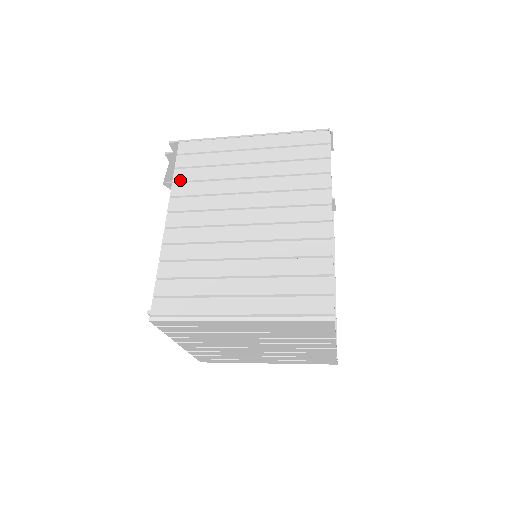
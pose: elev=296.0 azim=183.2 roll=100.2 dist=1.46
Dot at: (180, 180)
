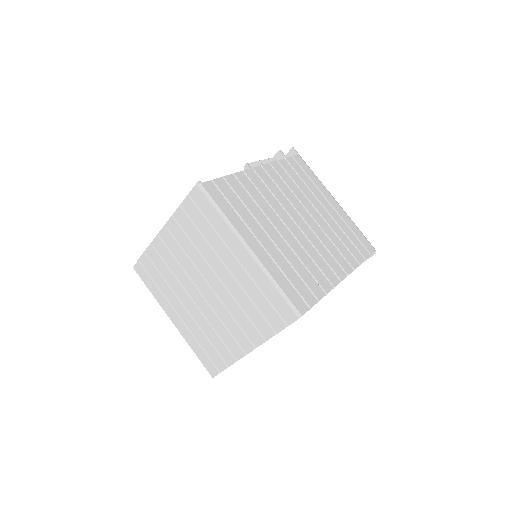
Dot at: (283, 165)
